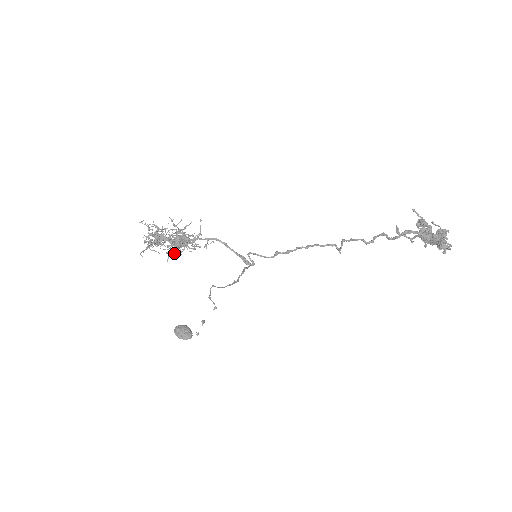
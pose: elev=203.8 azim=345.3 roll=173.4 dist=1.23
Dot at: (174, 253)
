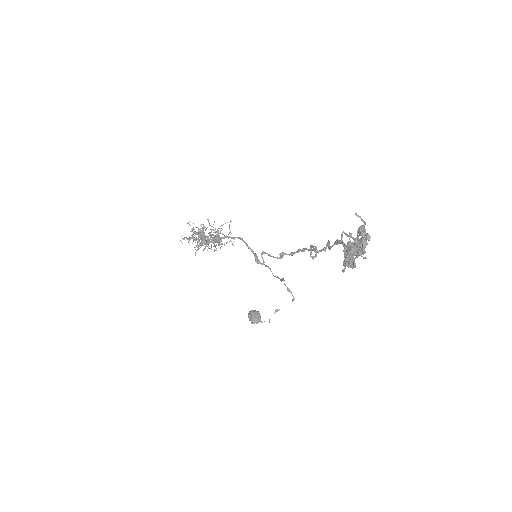
Dot at: occluded
